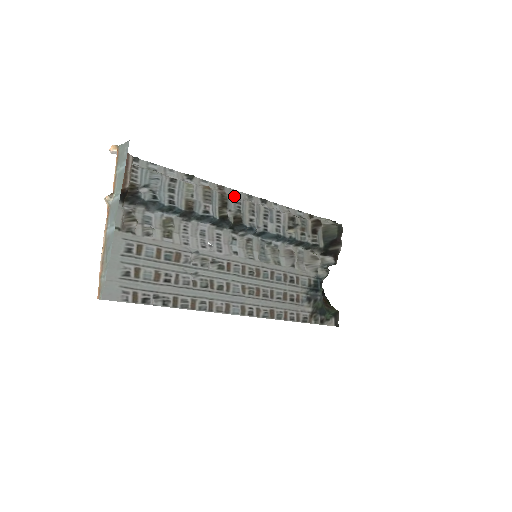
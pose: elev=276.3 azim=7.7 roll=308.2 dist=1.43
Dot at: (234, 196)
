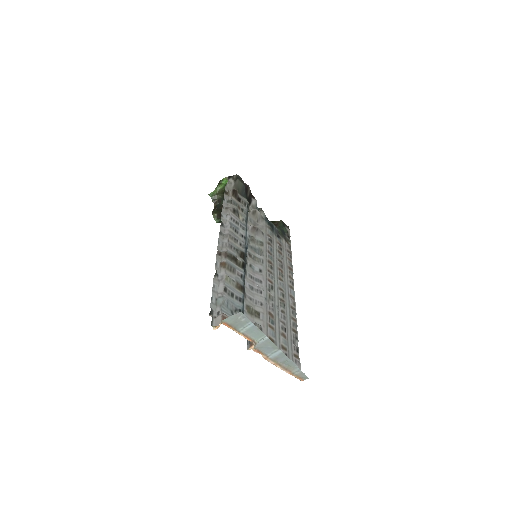
Dot at: (226, 247)
